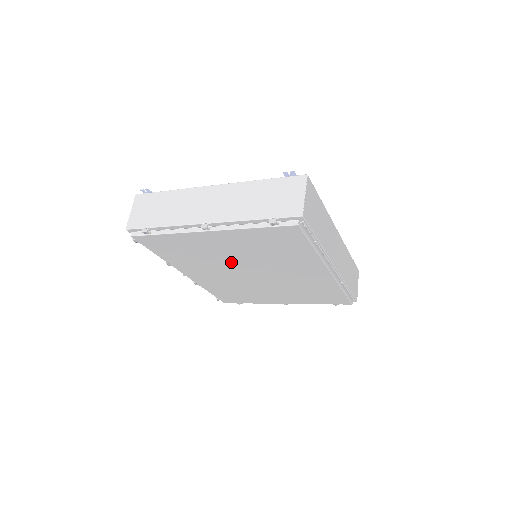
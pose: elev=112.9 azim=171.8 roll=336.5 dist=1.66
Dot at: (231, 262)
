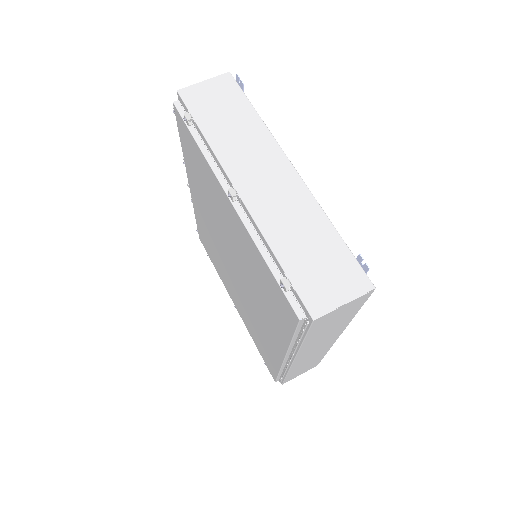
Dot at: (226, 237)
